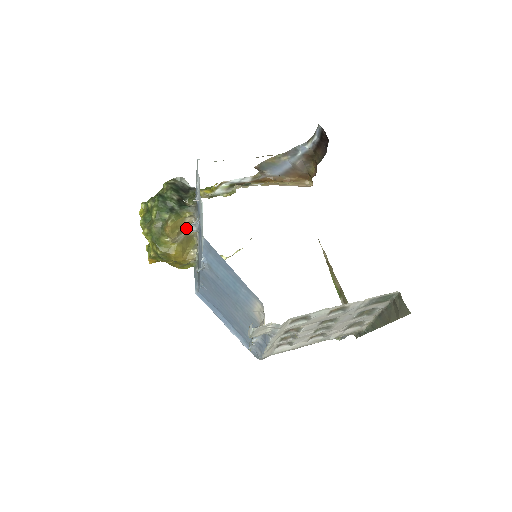
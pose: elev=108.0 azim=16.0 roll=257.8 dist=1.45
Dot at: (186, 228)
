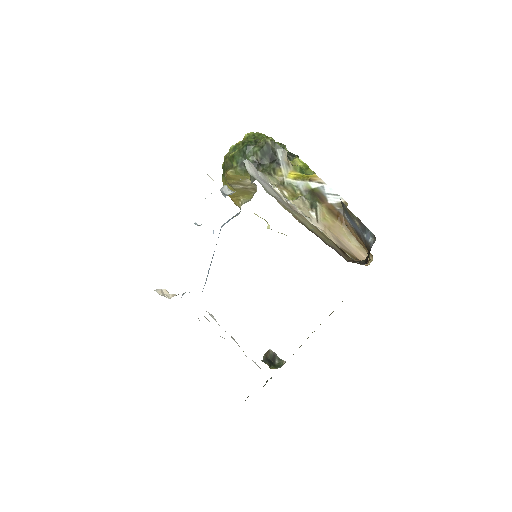
Dot at: (221, 190)
